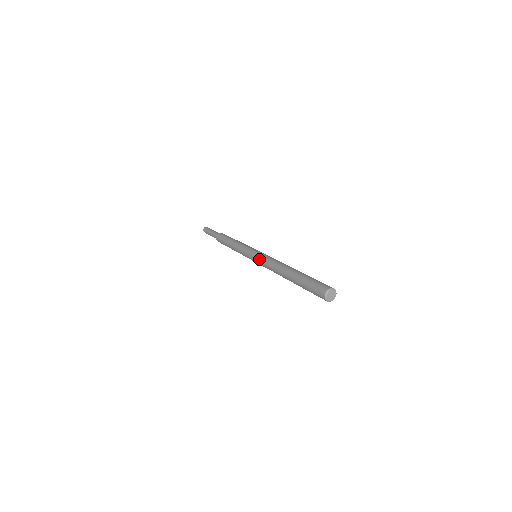
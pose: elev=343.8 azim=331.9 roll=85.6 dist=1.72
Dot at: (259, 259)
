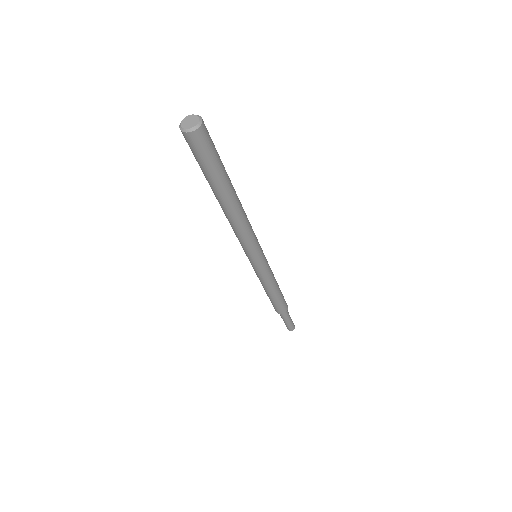
Dot at: occluded
